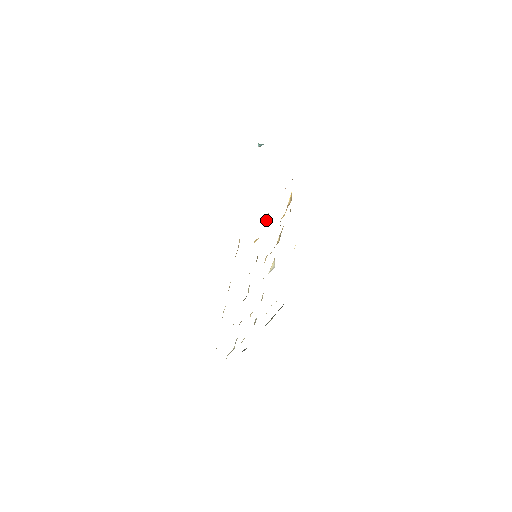
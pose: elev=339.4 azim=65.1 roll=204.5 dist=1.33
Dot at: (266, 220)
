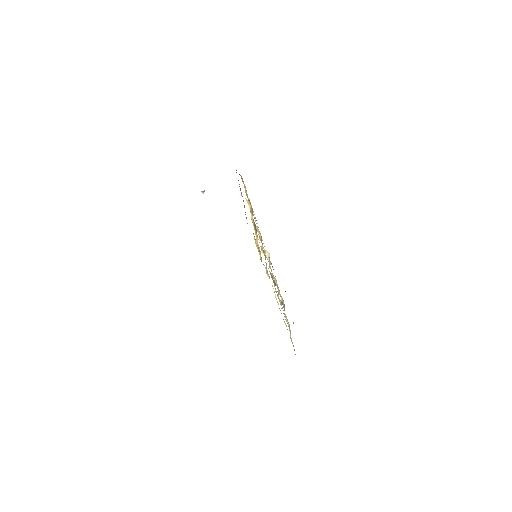
Dot at: (253, 224)
